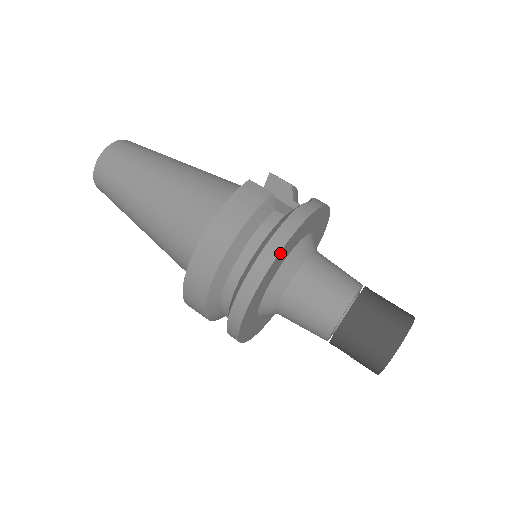
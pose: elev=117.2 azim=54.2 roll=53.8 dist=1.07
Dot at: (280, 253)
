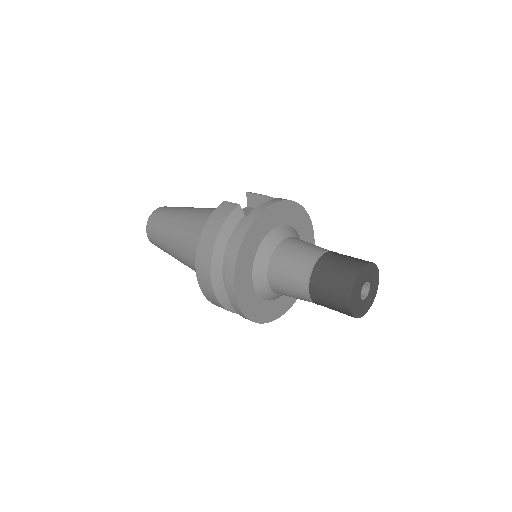
Dot at: (244, 242)
